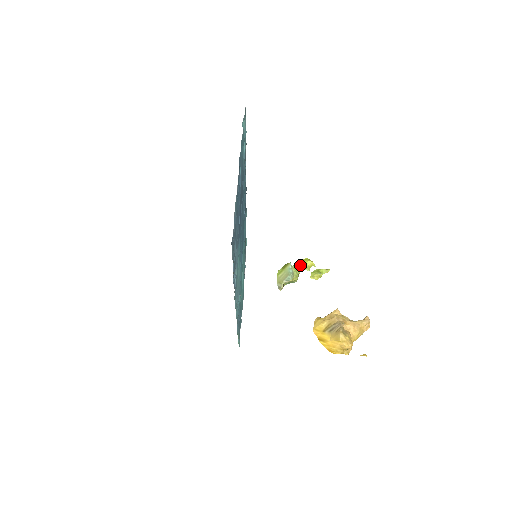
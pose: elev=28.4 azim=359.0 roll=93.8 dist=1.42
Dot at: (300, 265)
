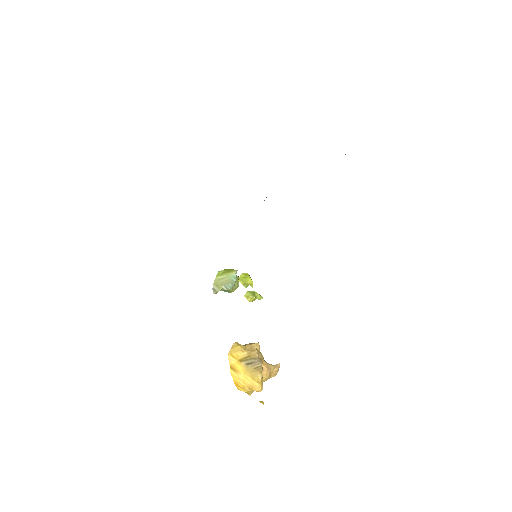
Dot at: (240, 277)
